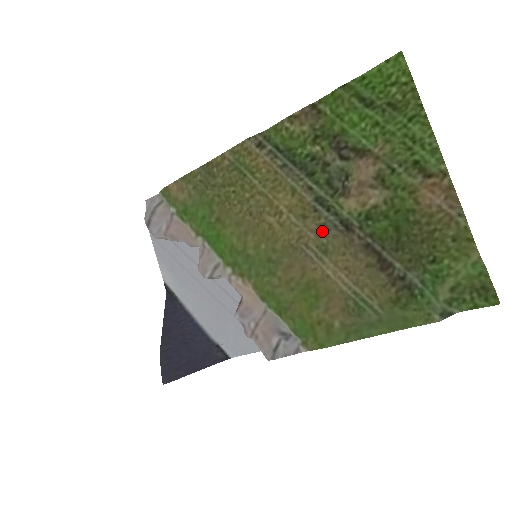
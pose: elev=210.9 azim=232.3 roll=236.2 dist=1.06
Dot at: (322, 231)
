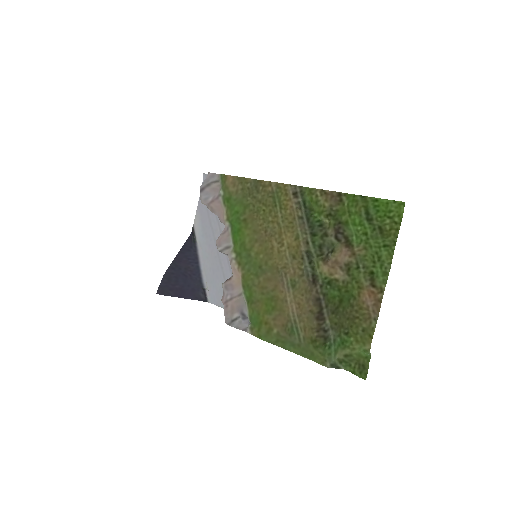
Dot at: (299, 273)
